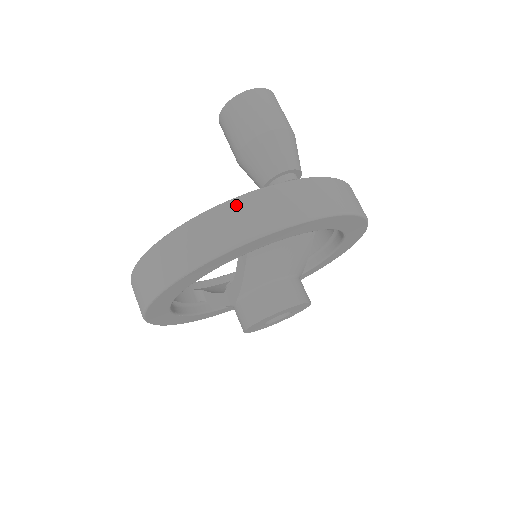
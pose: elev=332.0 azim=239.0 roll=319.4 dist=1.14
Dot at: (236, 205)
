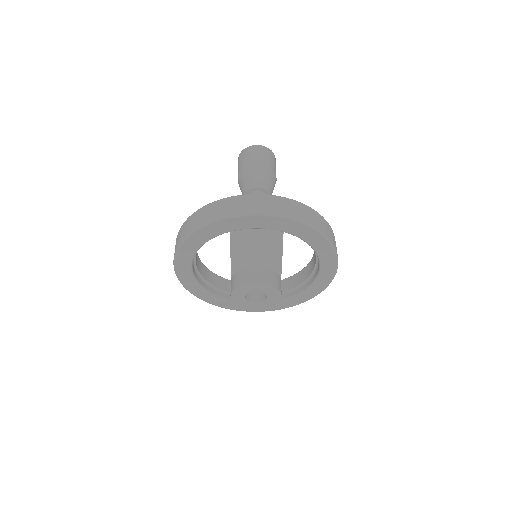
Dot at: (219, 202)
